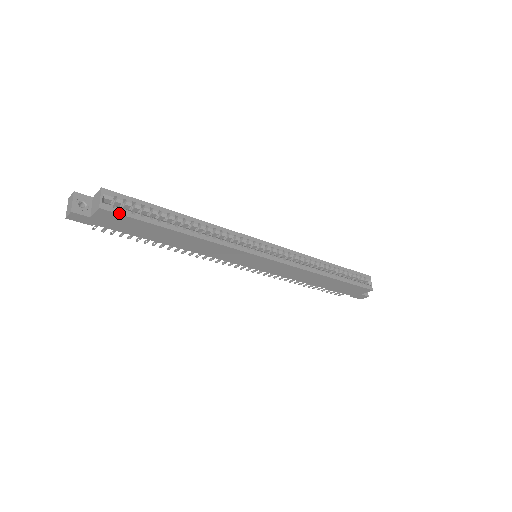
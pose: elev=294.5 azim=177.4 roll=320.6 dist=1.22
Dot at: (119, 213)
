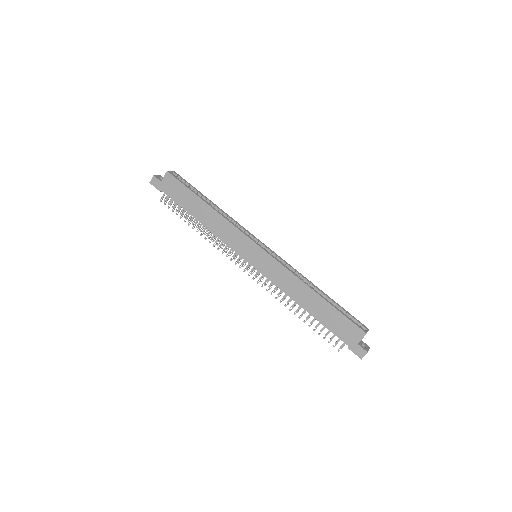
Dot at: (176, 178)
